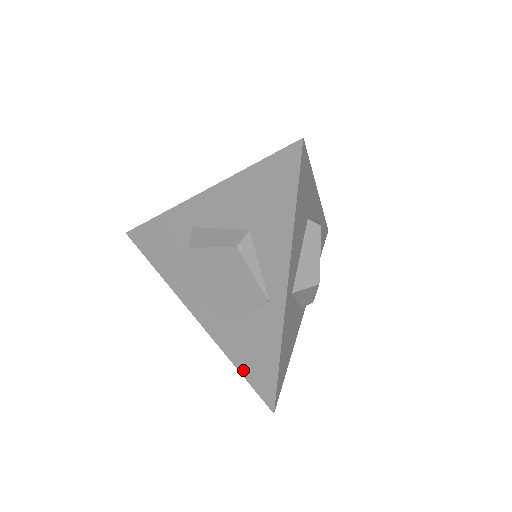
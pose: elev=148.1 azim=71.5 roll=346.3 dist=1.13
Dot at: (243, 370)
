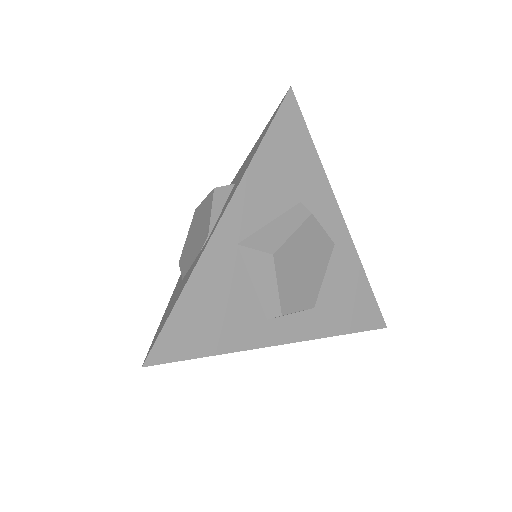
Dot at: (159, 326)
